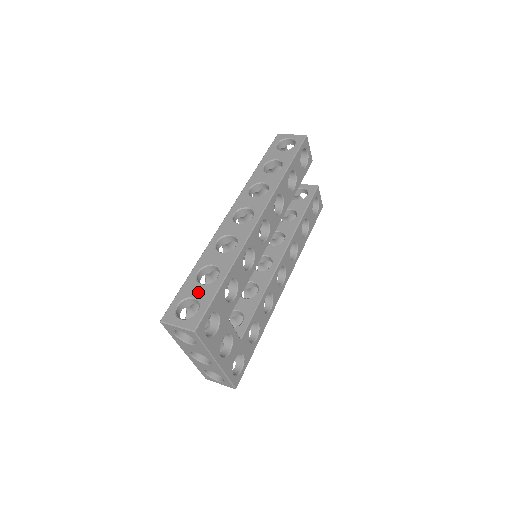
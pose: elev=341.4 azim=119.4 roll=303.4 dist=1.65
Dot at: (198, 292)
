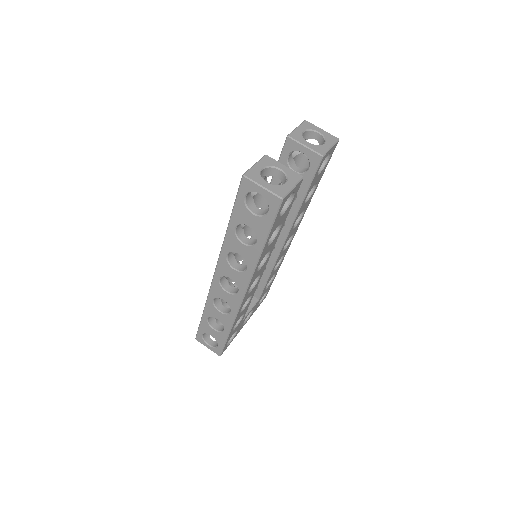
Dot at: (213, 334)
